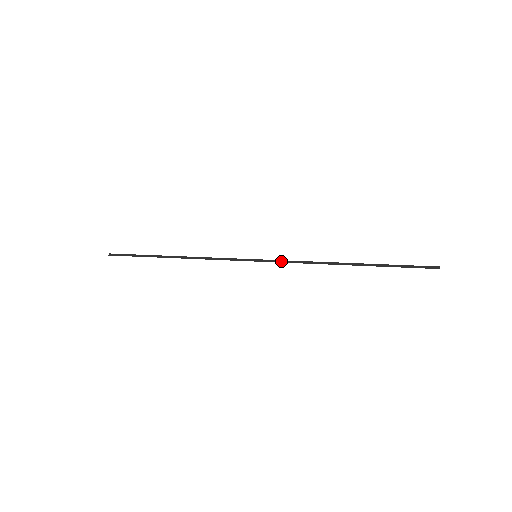
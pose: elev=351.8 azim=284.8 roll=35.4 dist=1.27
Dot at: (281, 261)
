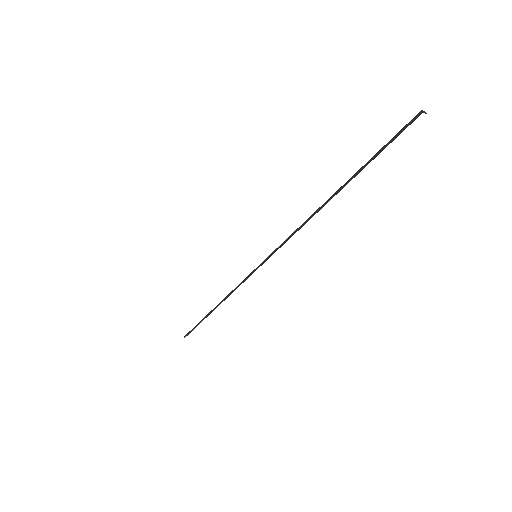
Dot at: (282, 244)
